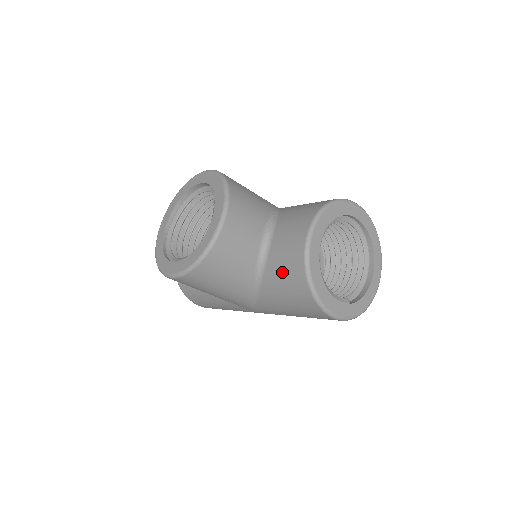
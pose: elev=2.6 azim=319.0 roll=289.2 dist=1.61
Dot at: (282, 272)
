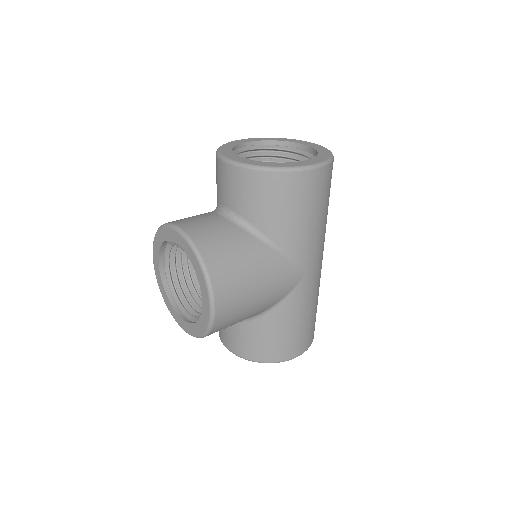
Dot at: (253, 200)
